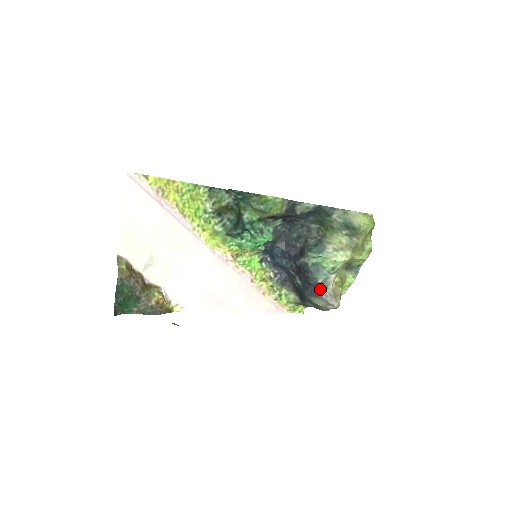
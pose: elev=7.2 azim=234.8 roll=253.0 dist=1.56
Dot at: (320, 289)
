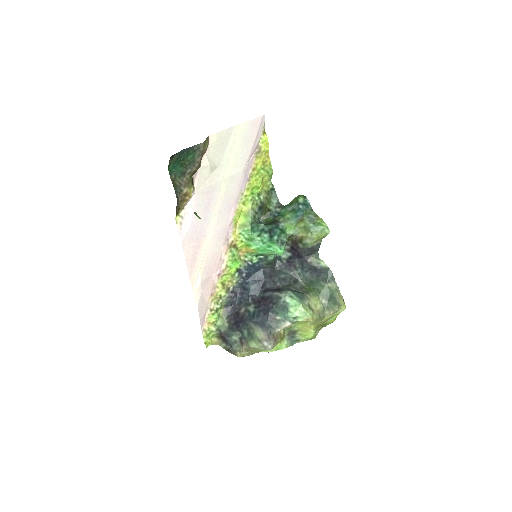
Dot at: (270, 324)
